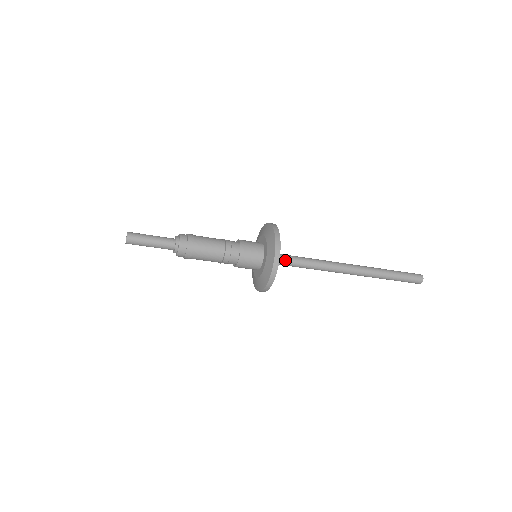
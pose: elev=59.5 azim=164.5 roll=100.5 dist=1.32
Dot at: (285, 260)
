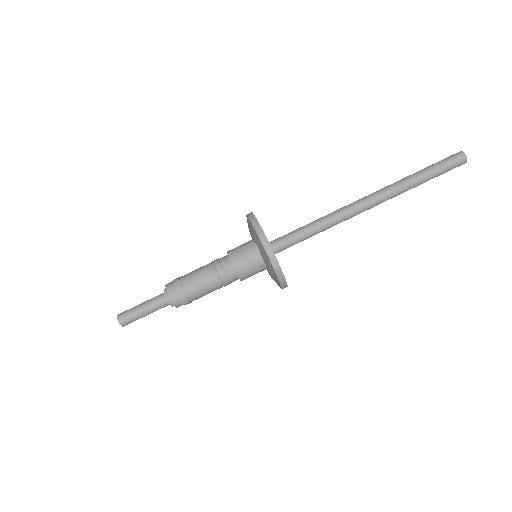
Dot at: (289, 242)
